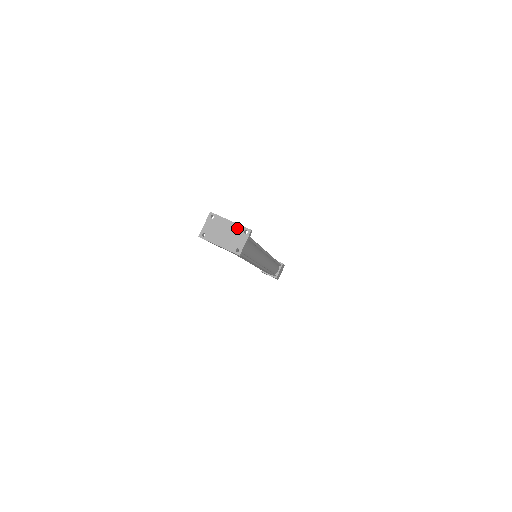
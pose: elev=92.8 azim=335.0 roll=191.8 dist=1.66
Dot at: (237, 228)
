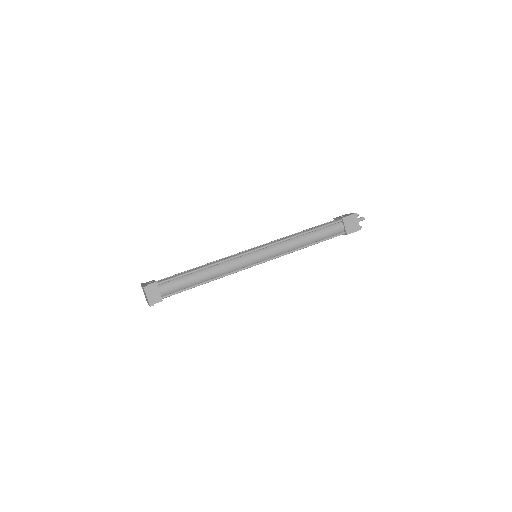
Dot at: (143, 289)
